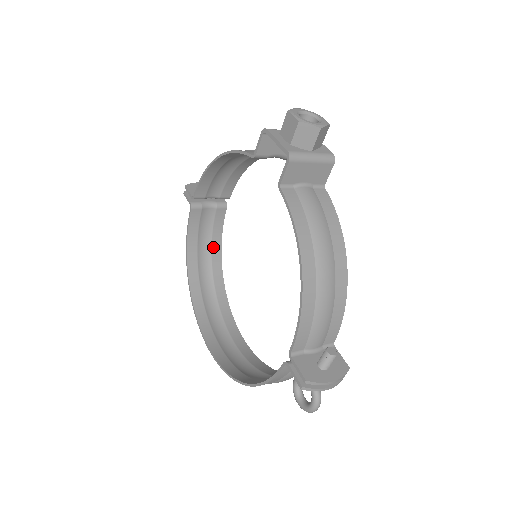
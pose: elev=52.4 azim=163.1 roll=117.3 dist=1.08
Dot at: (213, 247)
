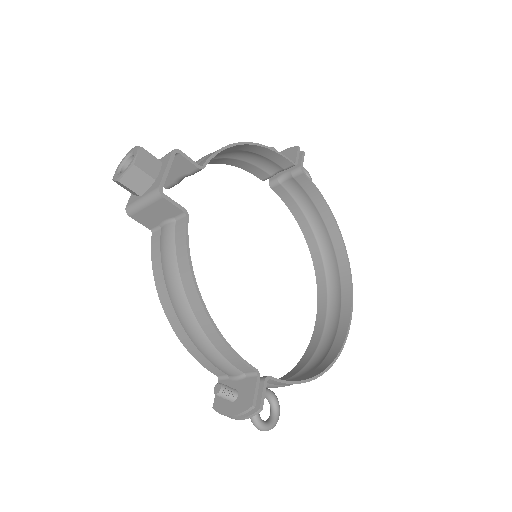
Dot at: (320, 211)
